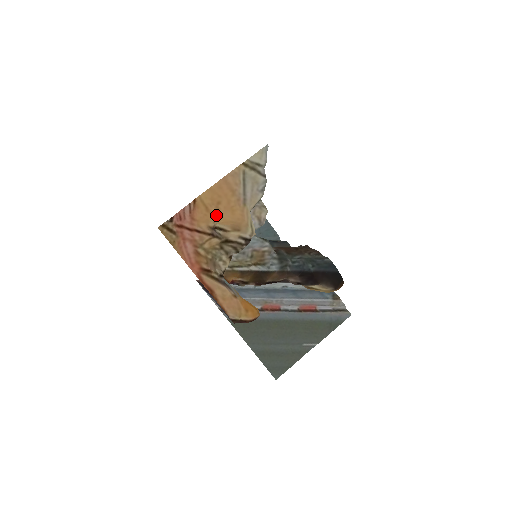
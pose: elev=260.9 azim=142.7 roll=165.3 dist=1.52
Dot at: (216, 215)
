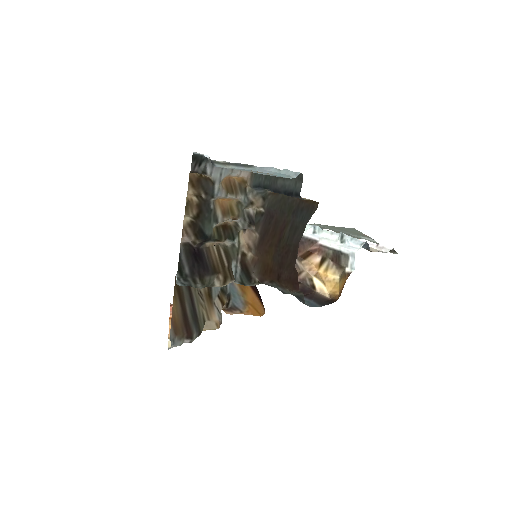
Dot at: occluded
